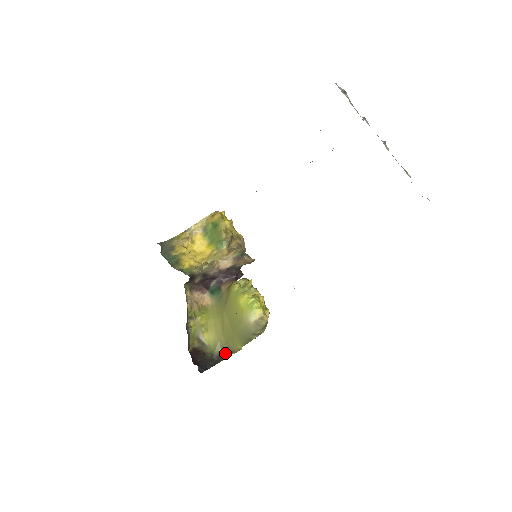
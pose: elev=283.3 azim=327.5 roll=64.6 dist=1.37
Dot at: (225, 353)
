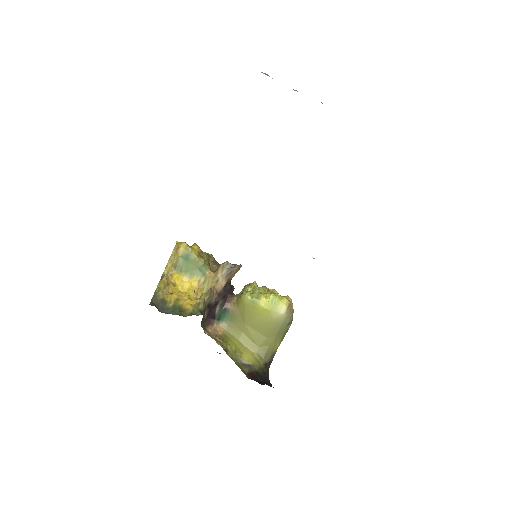
Dot at: (269, 360)
